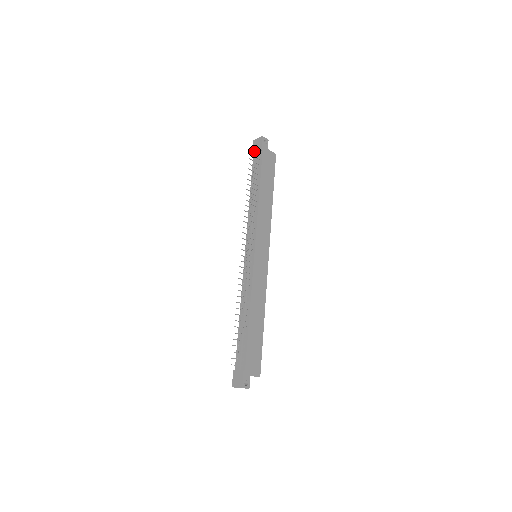
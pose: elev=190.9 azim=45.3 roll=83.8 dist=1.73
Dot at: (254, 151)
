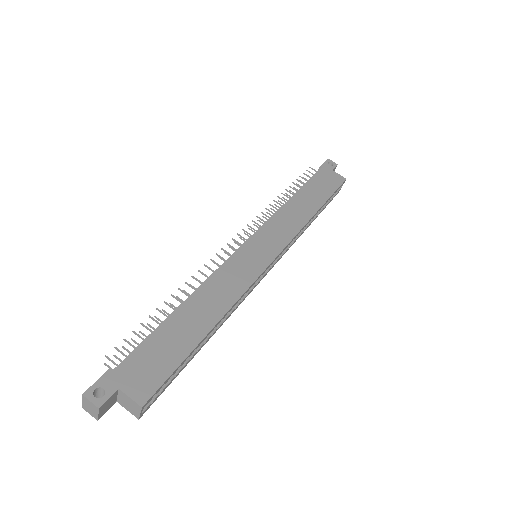
Dot at: (309, 167)
